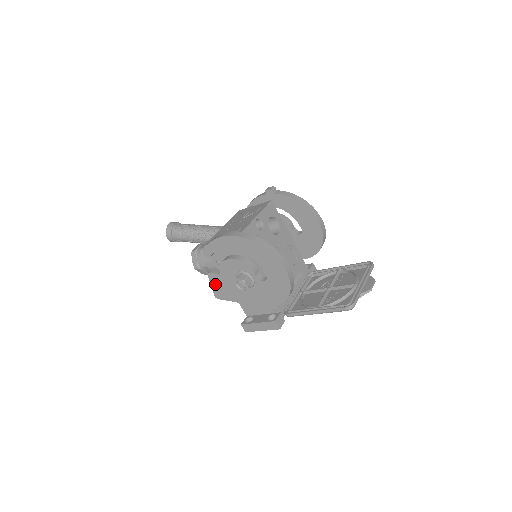
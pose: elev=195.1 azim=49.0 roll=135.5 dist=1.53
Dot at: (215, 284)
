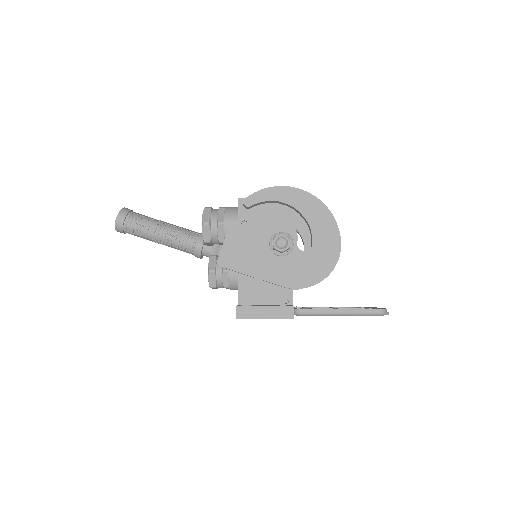
Dot at: (230, 244)
